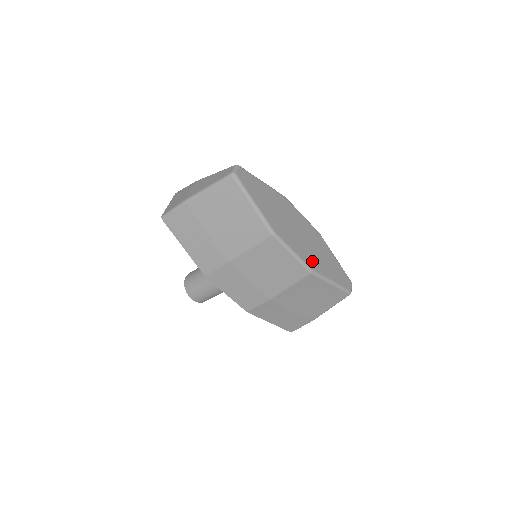
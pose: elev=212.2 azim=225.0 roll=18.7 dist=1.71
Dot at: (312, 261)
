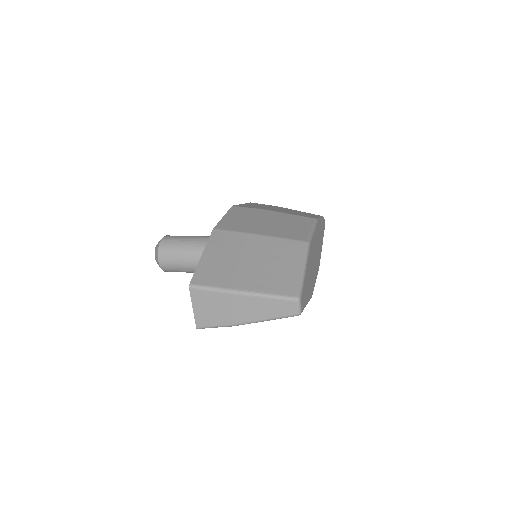
Dot at: (318, 262)
